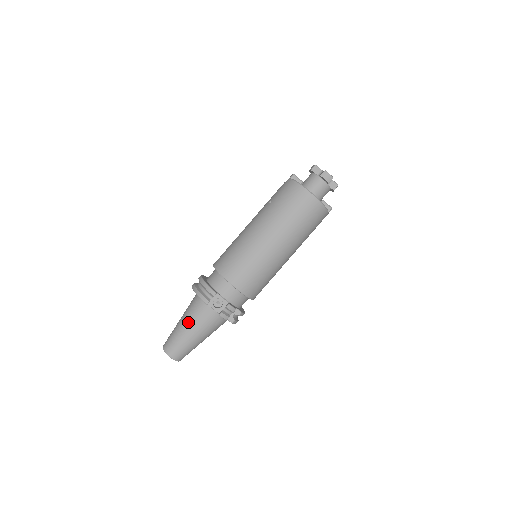
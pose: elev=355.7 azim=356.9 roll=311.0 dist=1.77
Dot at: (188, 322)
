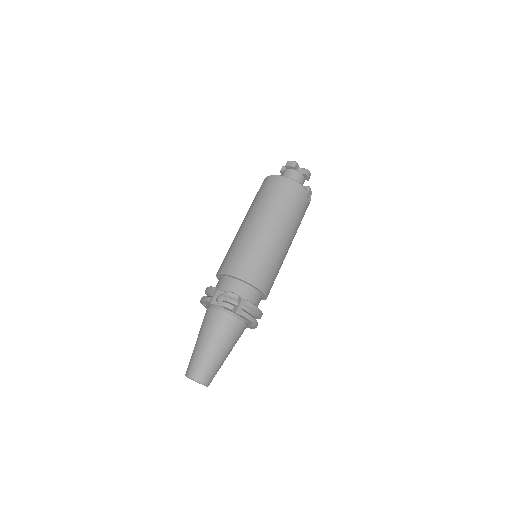
Dot at: (200, 333)
